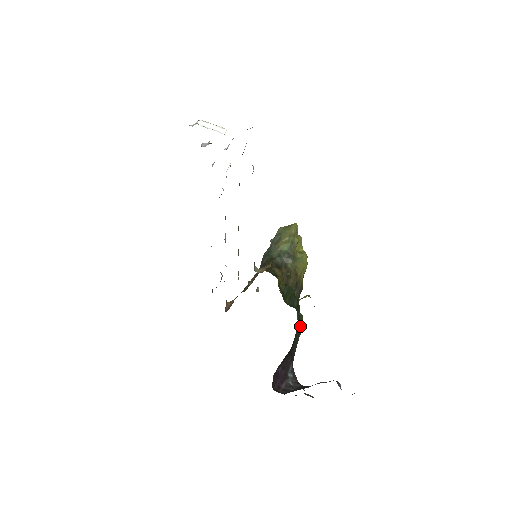
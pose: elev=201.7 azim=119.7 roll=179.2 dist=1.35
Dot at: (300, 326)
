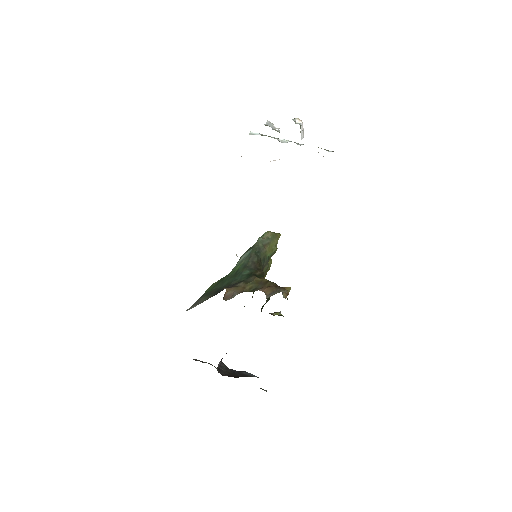
Dot at: occluded
